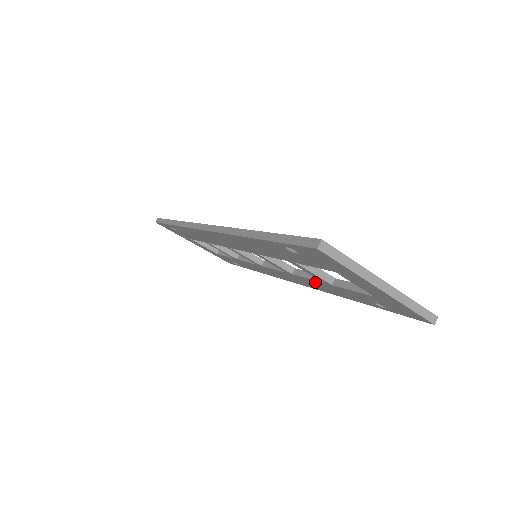
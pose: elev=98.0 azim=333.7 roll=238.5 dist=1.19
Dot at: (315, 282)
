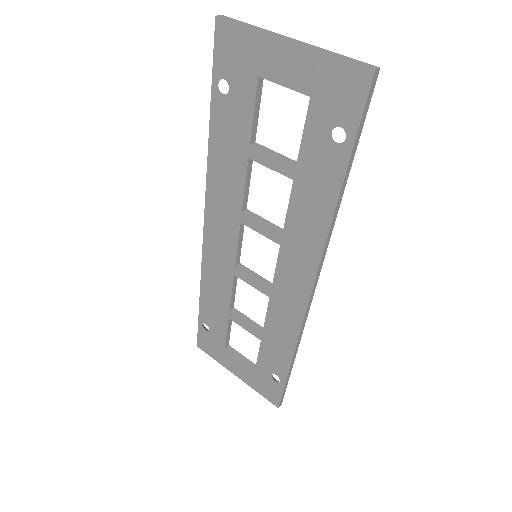
Dot at: (296, 208)
